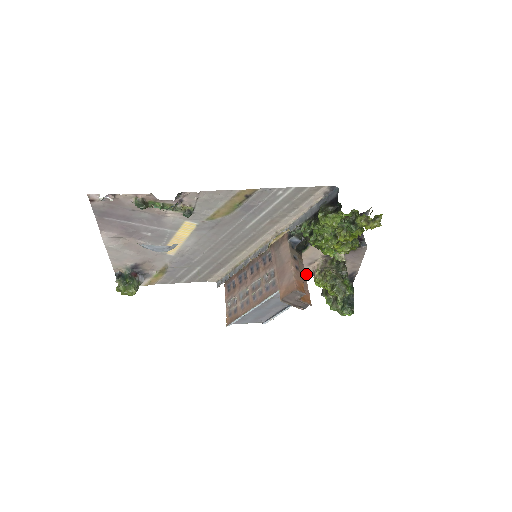
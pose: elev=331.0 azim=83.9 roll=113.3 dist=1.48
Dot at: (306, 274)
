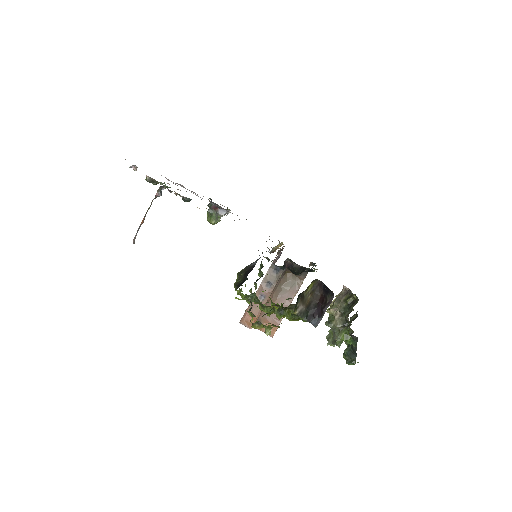
Dot at: occluded
